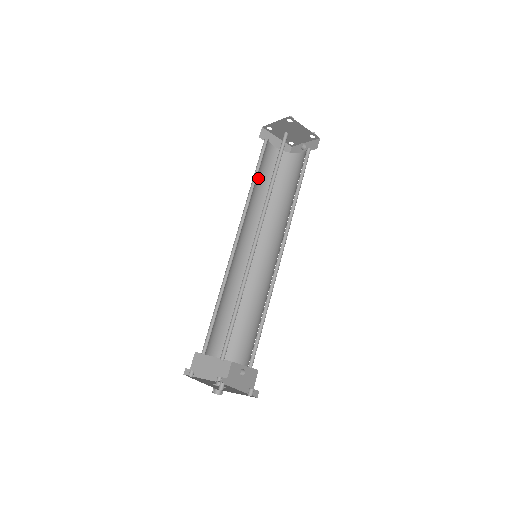
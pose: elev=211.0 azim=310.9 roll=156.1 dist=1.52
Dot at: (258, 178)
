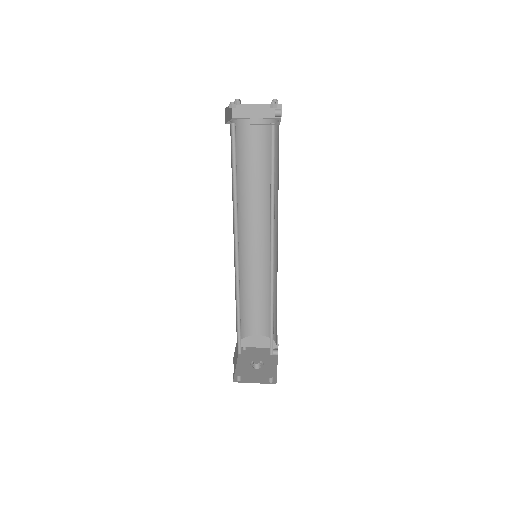
Dot at: (244, 167)
